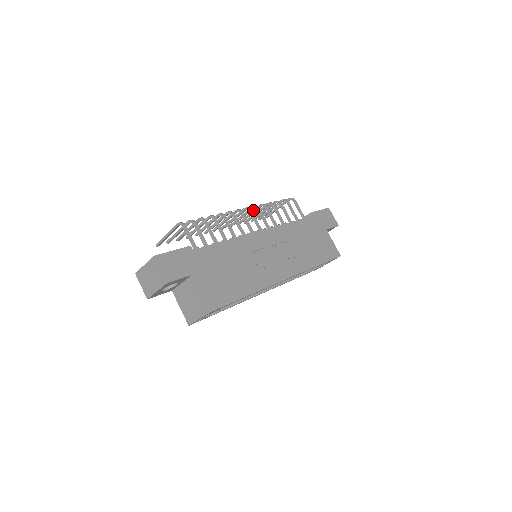
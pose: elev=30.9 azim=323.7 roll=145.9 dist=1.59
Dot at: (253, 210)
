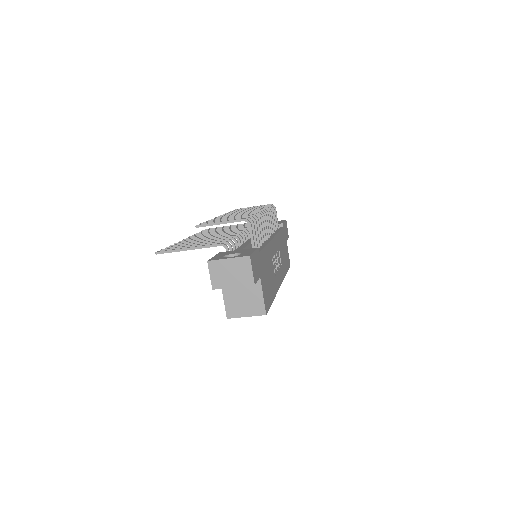
Dot at: (253, 209)
